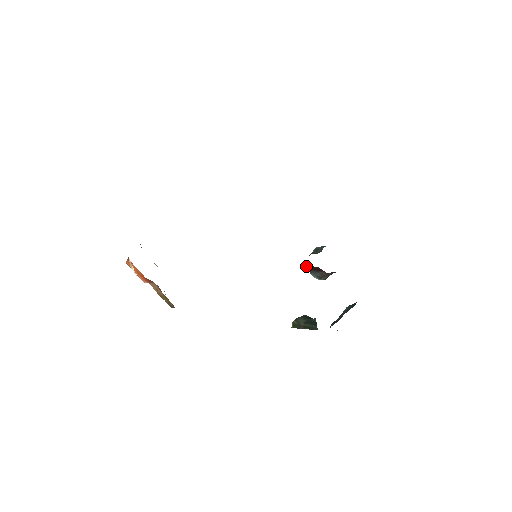
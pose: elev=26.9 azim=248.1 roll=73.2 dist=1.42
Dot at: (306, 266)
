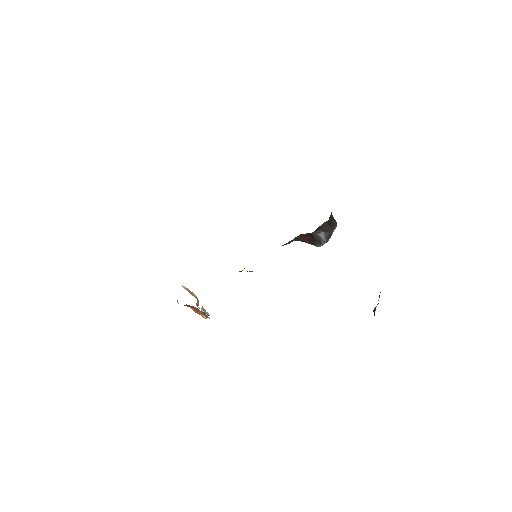
Dot at: occluded
